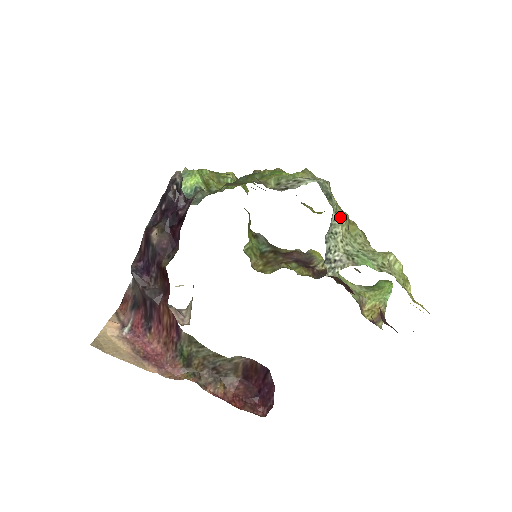
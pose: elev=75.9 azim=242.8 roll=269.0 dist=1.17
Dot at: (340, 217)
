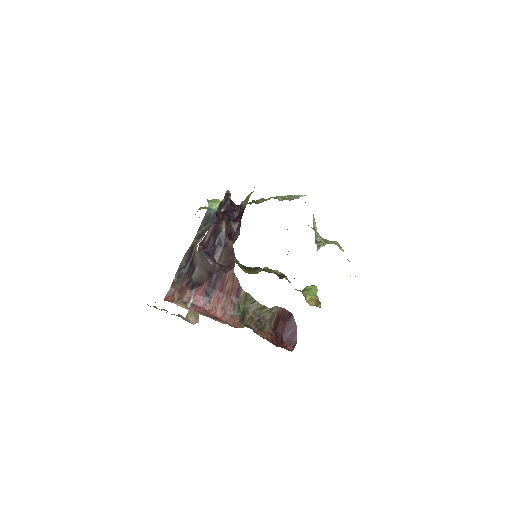
Dot at: occluded
